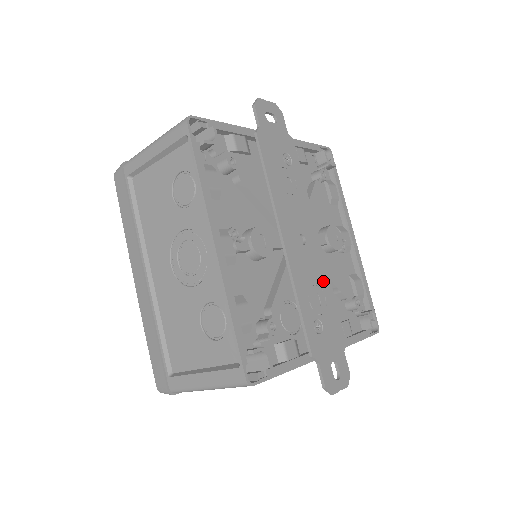
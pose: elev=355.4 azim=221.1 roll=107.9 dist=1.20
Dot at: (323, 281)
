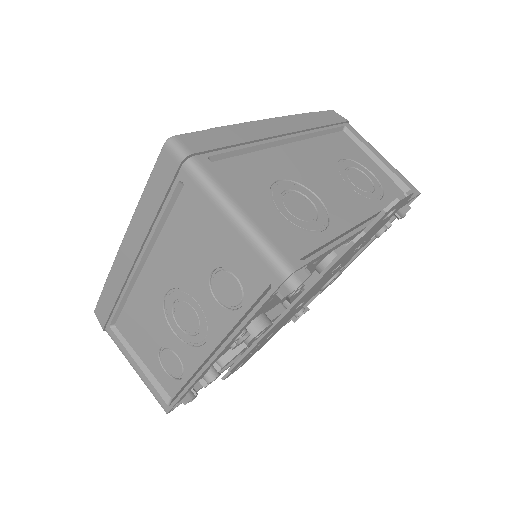
Dot at: occluded
